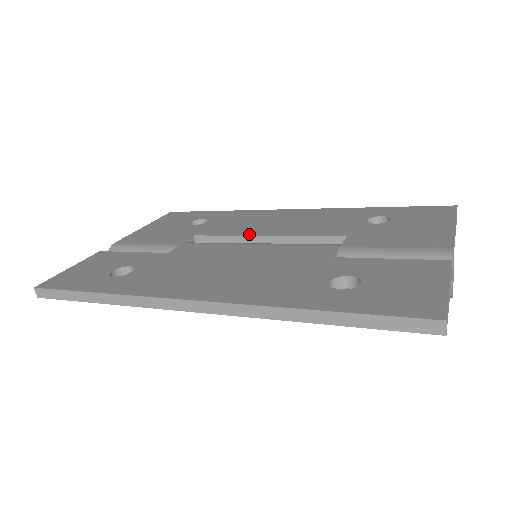
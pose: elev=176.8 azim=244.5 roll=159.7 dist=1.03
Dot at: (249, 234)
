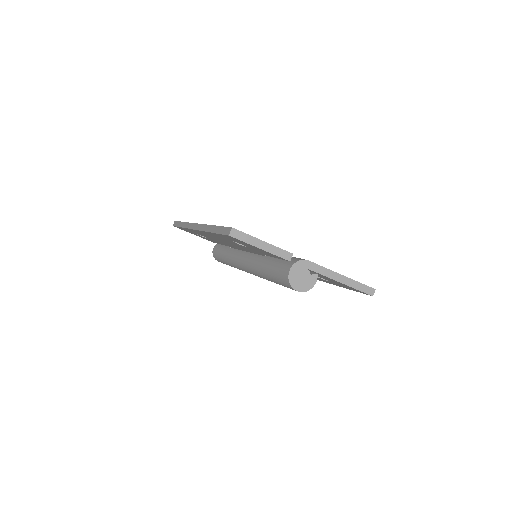
Dot at: occluded
